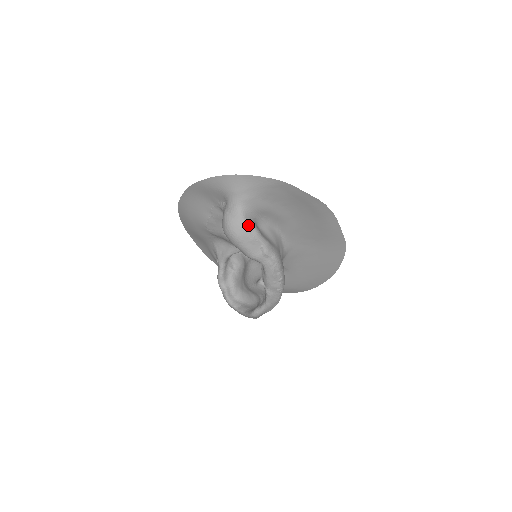
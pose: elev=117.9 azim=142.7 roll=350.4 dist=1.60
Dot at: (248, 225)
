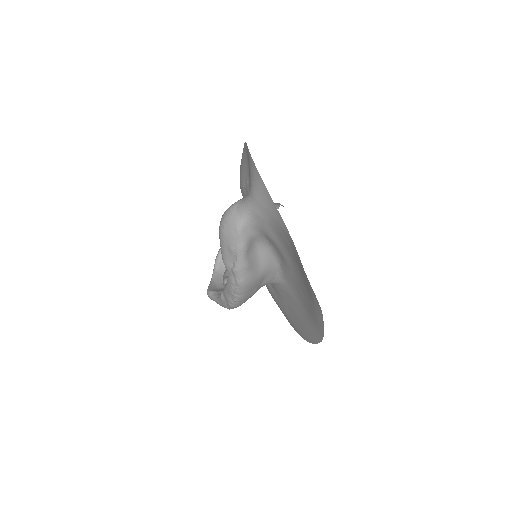
Dot at: (239, 235)
